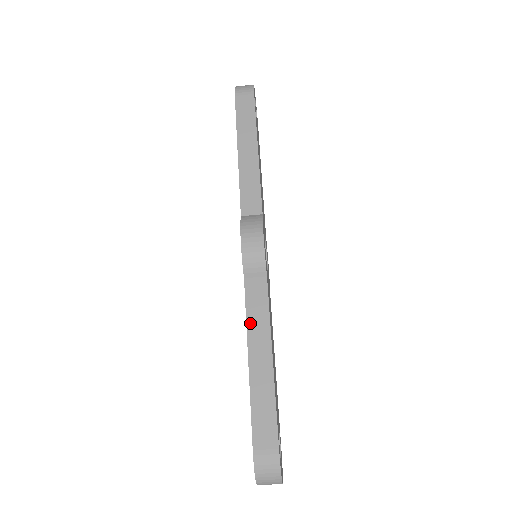
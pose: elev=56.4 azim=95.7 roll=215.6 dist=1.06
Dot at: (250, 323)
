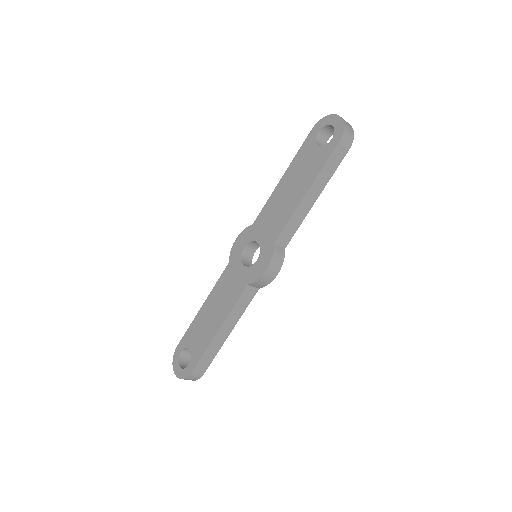
Dot at: (233, 311)
